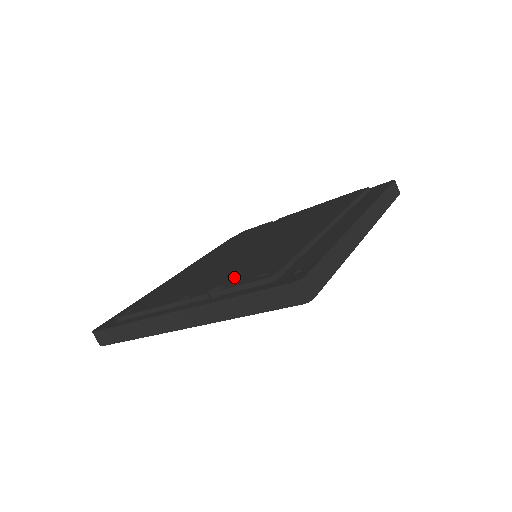
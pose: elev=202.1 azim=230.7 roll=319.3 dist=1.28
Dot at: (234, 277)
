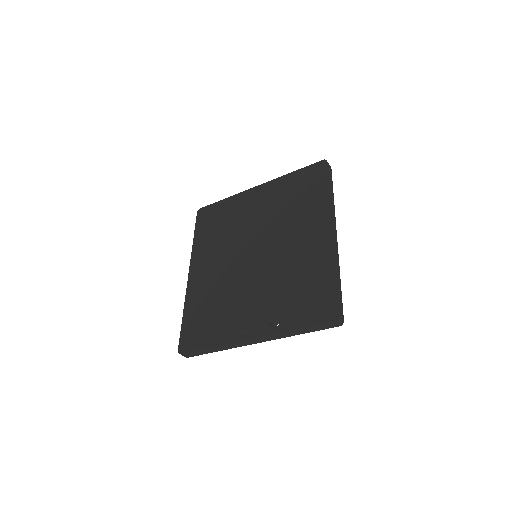
Dot at: (277, 306)
